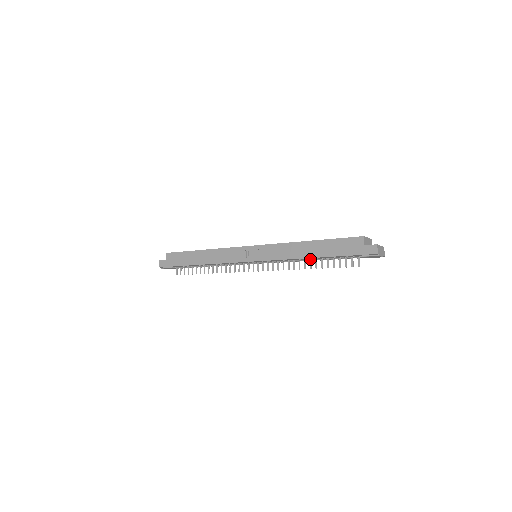
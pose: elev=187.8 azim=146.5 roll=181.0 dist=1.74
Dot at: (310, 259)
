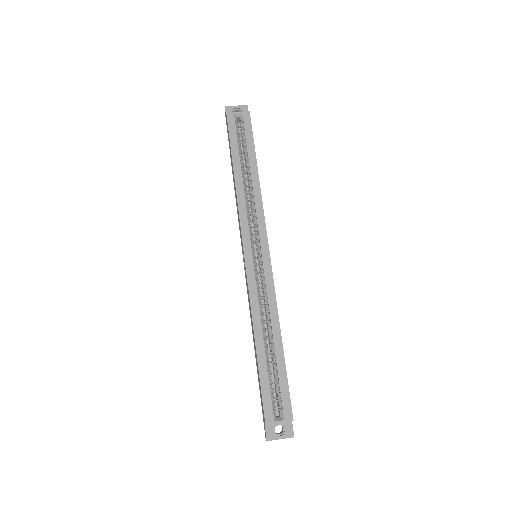
Dot at: occluded
